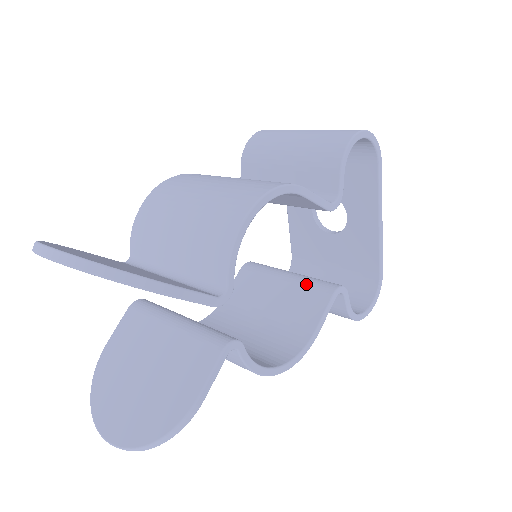
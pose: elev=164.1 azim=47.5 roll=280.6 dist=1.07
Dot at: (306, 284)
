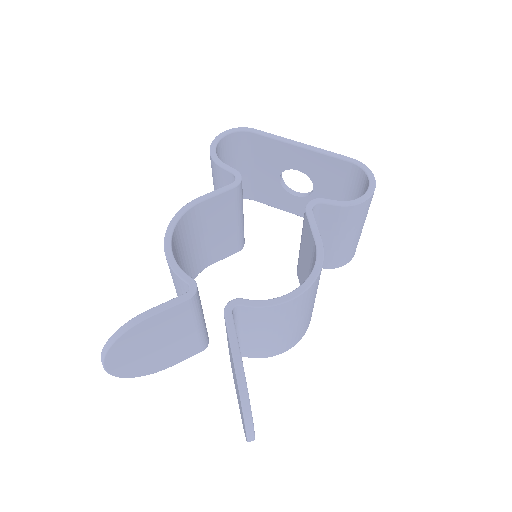
Dot at: (302, 229)
